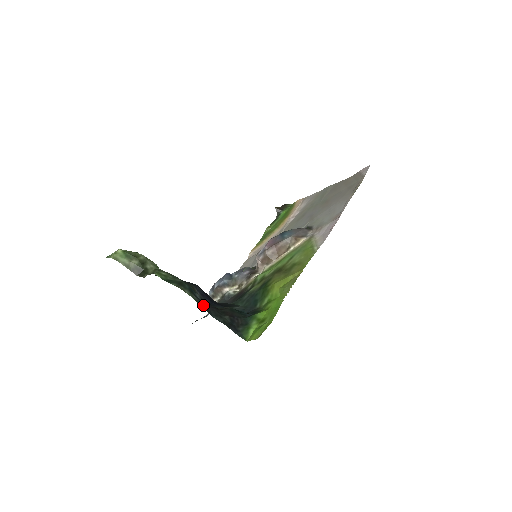
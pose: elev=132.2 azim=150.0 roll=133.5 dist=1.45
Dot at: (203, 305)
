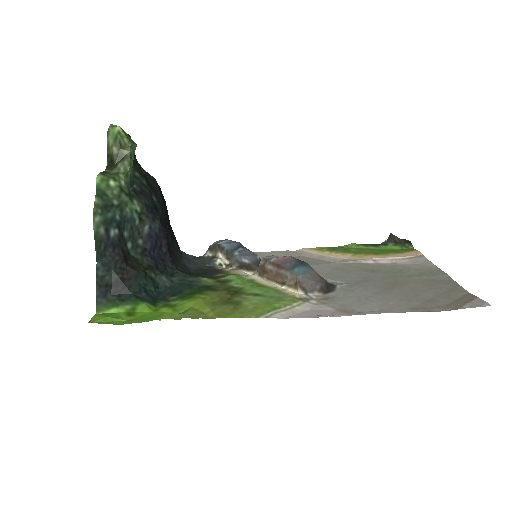
Dot at: (104, 244)
